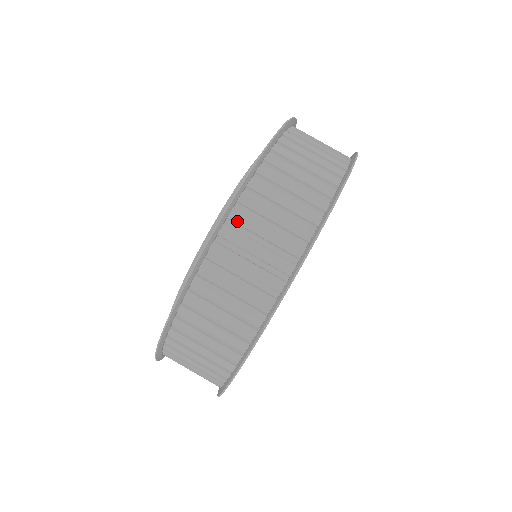
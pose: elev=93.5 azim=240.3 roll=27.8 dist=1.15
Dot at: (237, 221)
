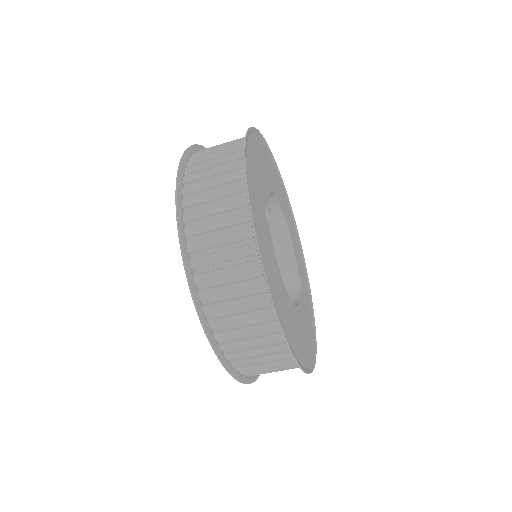
Dot at: (193, 234)
